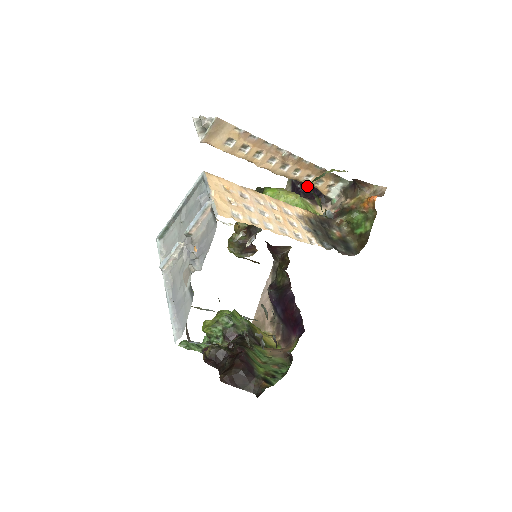
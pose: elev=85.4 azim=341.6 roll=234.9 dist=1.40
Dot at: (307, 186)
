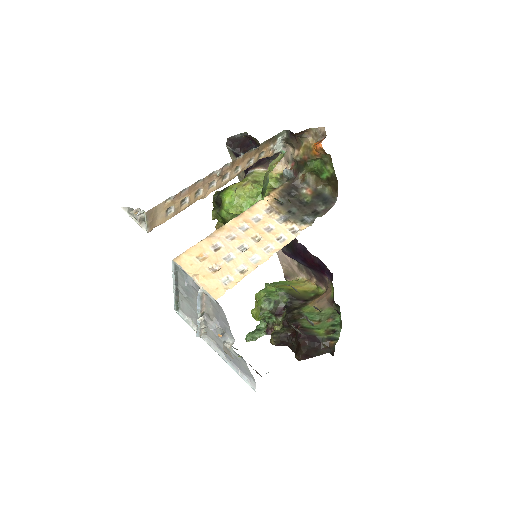
Dot at: occluded
